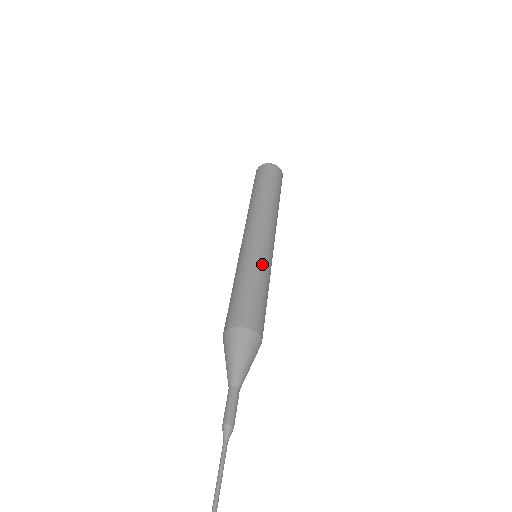
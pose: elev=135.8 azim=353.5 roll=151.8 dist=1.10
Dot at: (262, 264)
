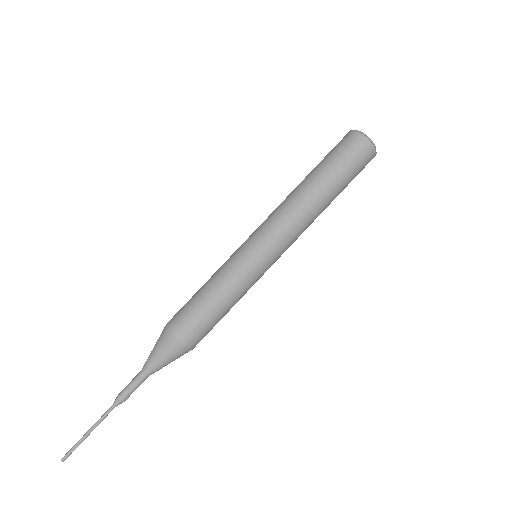
Dot at: (243, 281)
